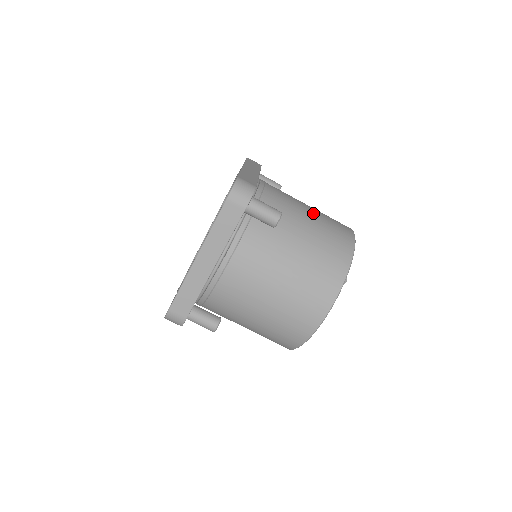
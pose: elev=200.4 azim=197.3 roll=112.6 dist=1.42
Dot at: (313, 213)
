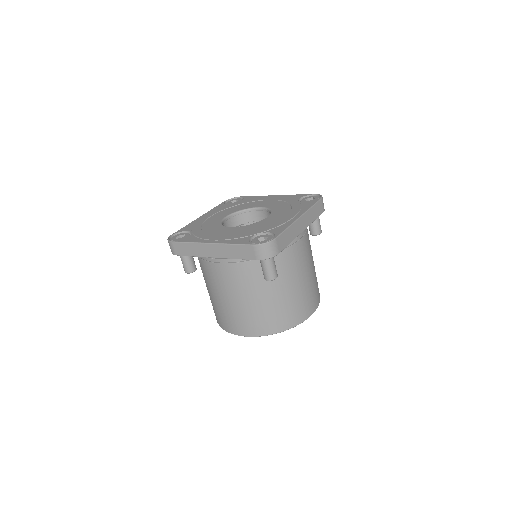
Dot at: (304, 283)
